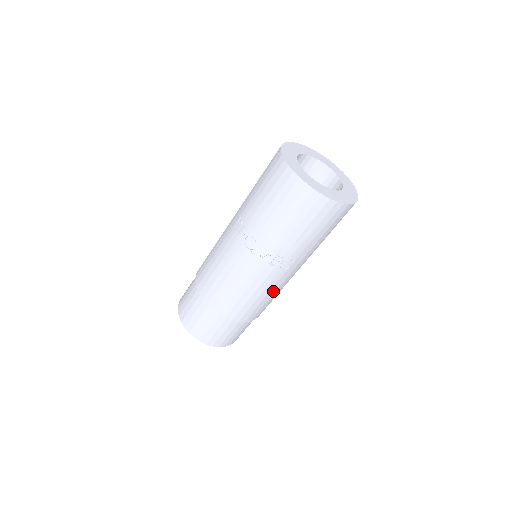
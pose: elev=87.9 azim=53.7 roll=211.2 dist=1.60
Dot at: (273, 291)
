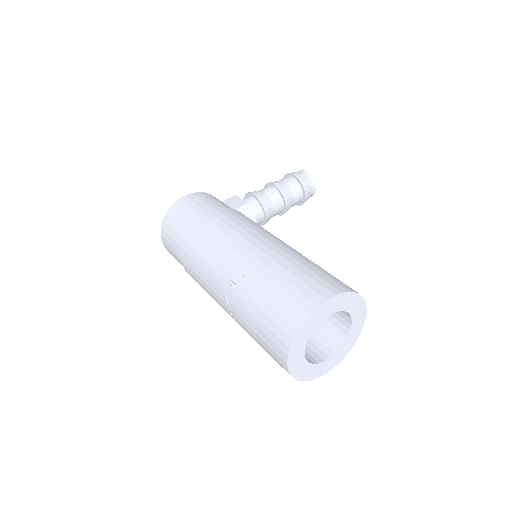
Dot at: occluded
